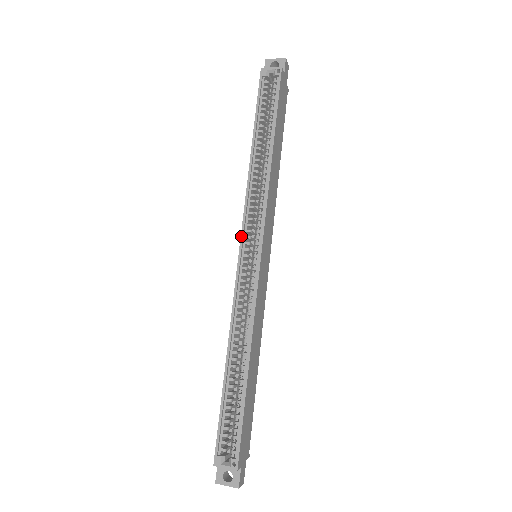
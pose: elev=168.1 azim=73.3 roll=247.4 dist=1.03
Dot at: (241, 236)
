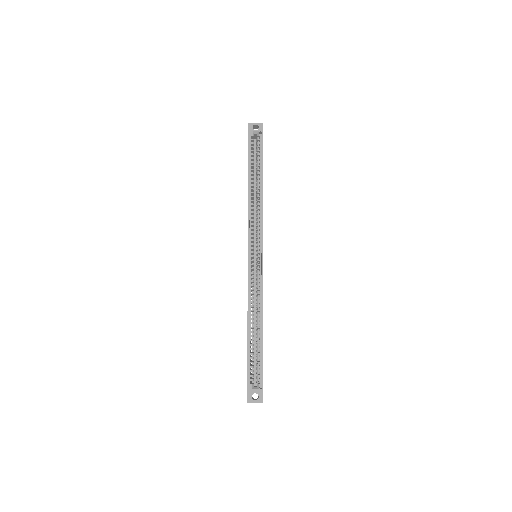
Dot at: (248, 244)
